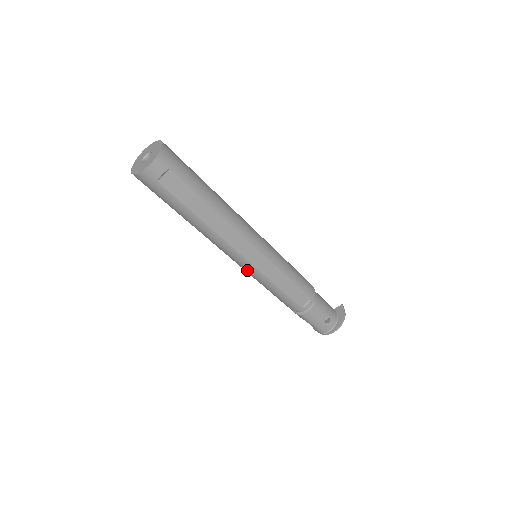
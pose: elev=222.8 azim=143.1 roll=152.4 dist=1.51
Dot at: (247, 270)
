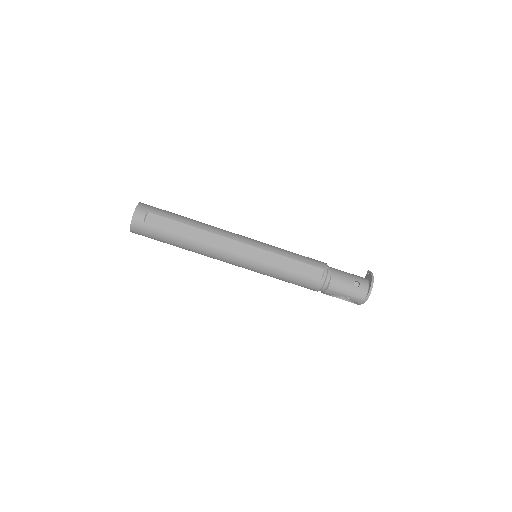
Dot at: (252, 267)
